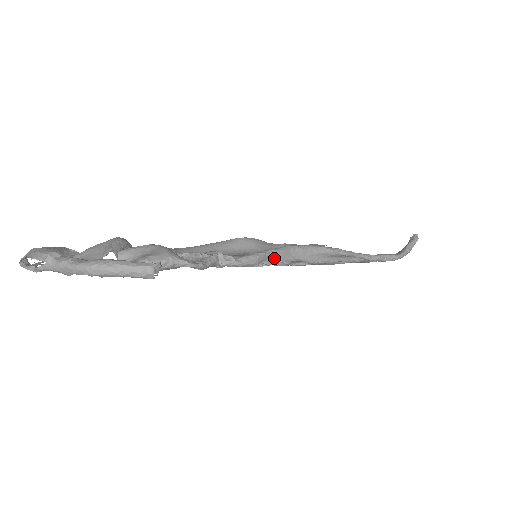
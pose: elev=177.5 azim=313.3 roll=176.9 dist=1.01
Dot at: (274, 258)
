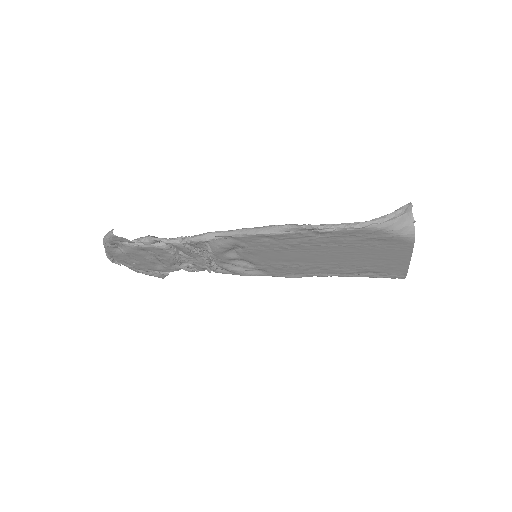
Dot at: (223, 236)
